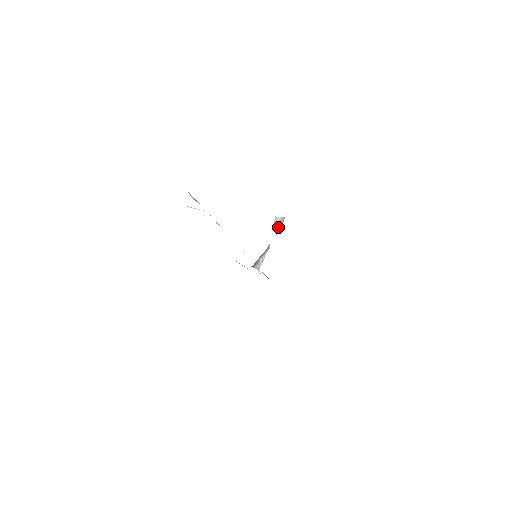
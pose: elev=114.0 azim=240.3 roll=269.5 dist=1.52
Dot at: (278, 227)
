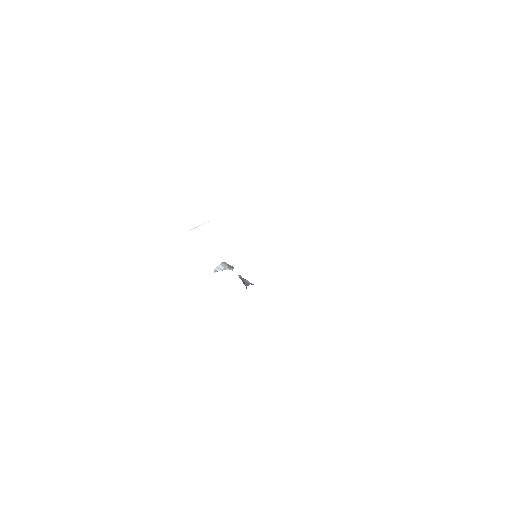
Dot at: (228, 267)
